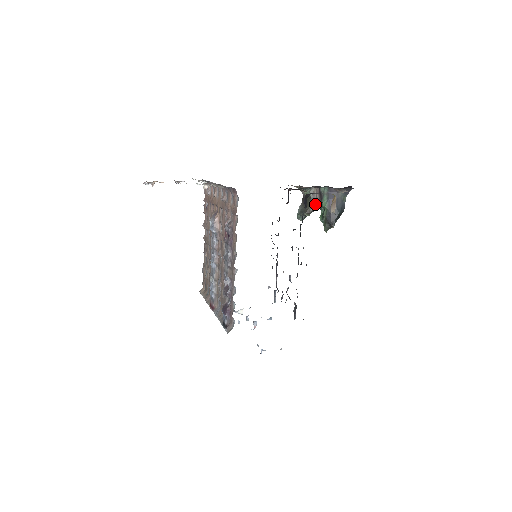
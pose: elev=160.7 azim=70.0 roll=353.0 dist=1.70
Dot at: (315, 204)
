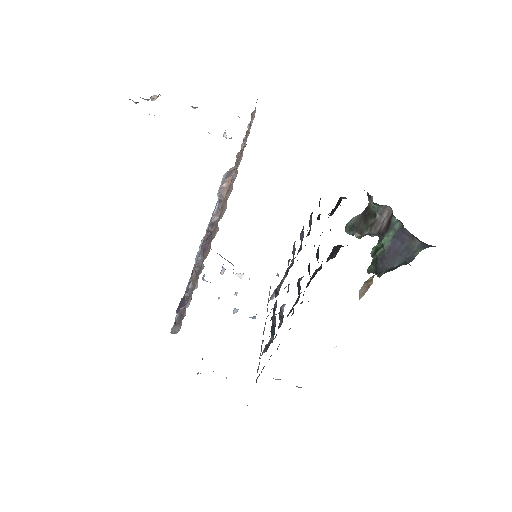
Dot at: (376, 229)
